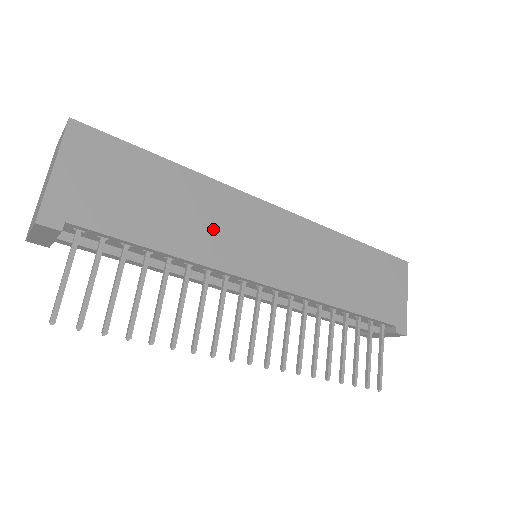
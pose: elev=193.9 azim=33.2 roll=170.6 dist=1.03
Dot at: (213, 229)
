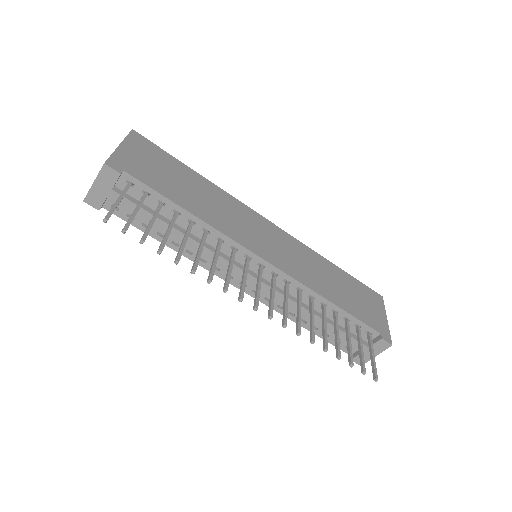
Dot at: (225, 215)
